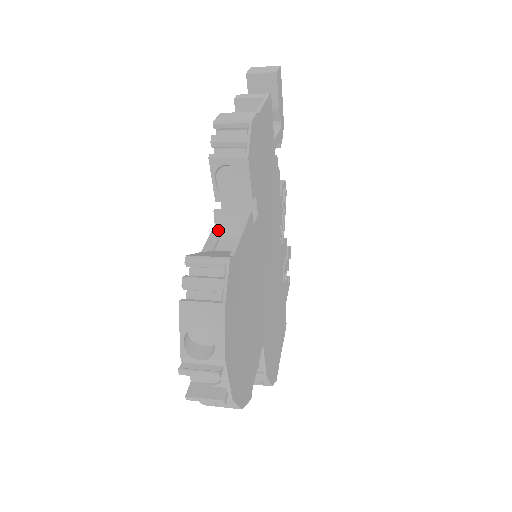
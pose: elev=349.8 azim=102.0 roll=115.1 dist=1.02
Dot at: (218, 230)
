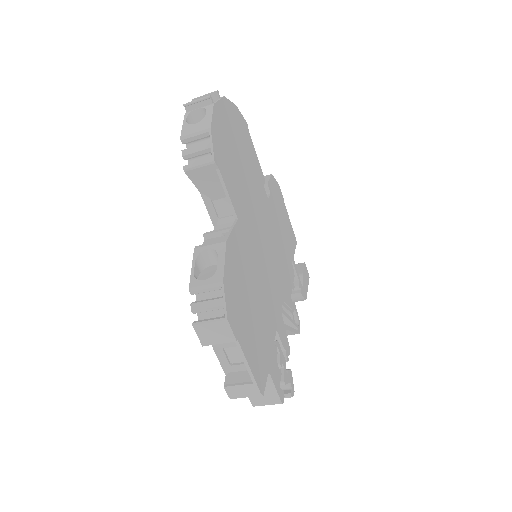
Dot at: occluded
